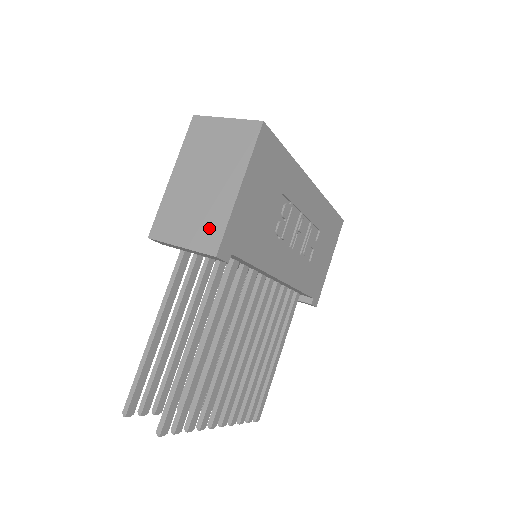
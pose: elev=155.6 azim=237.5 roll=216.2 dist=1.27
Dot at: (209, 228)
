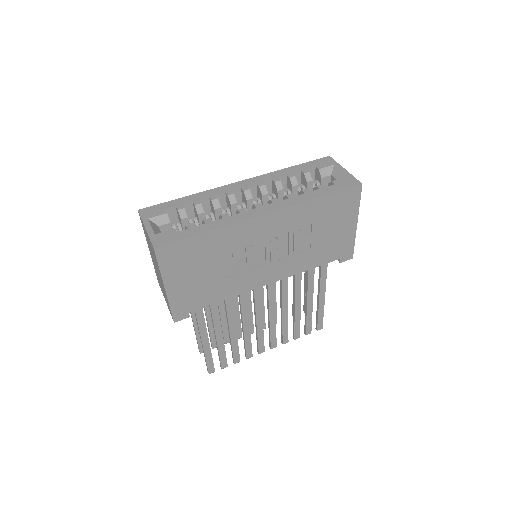
Dot at: (167, 302)
